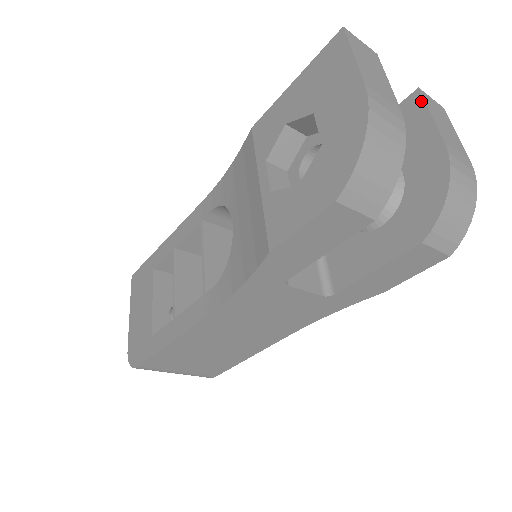
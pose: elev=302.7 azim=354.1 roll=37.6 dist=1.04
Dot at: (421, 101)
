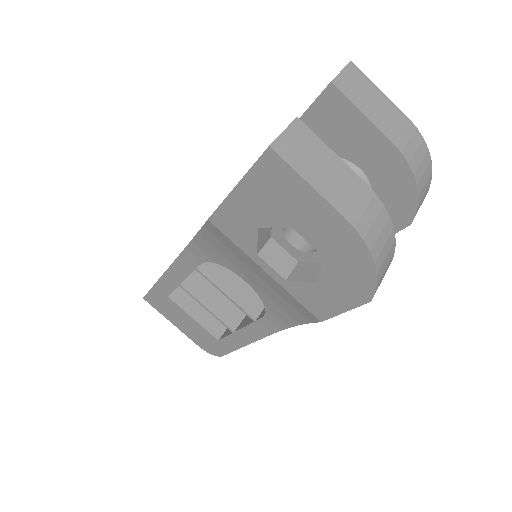
Dot at: (343, 98)
